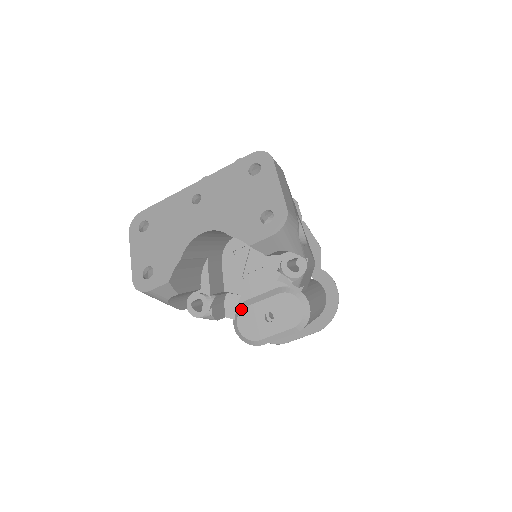
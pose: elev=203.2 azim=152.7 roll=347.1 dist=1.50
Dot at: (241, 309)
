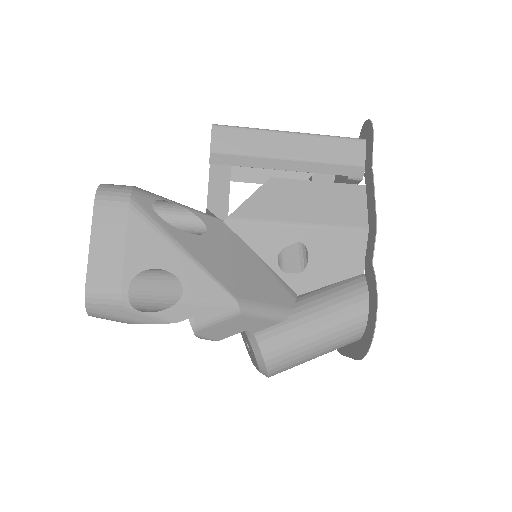
Dot at: occluded
